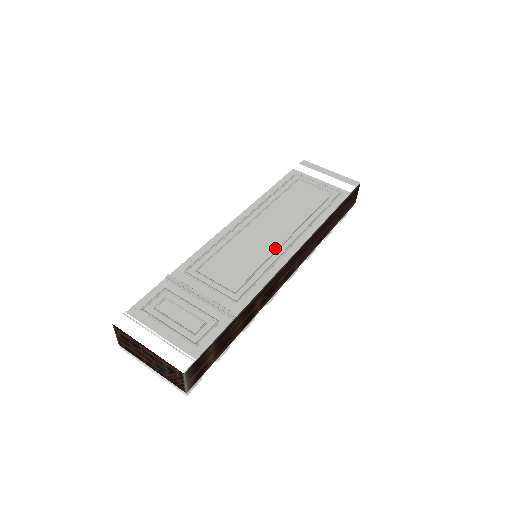
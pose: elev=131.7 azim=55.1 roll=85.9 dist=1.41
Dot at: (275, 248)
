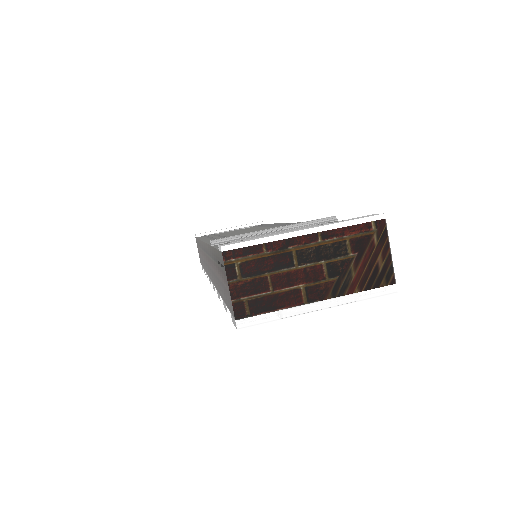
Dot at: occluded
